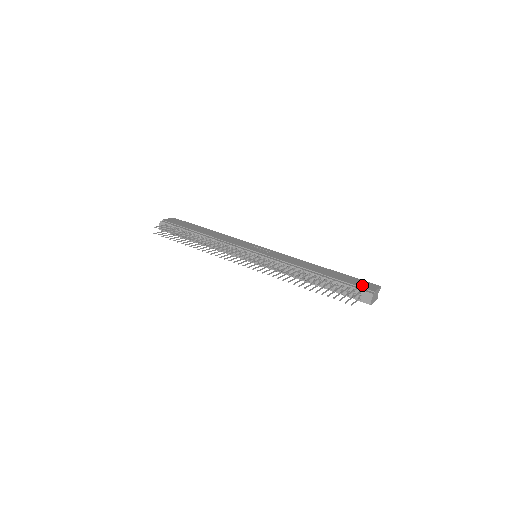
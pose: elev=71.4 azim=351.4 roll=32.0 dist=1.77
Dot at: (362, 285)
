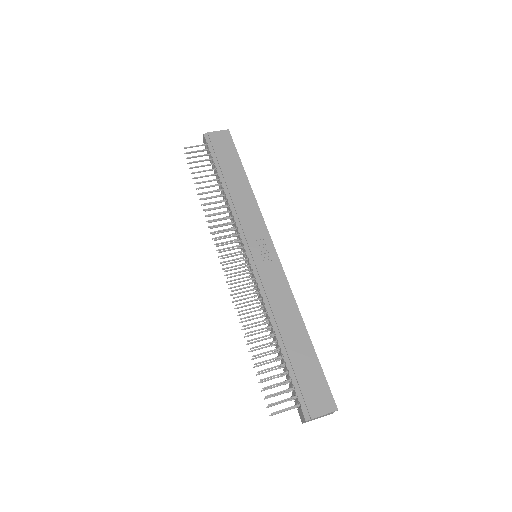
Dot at: (311, 396)
